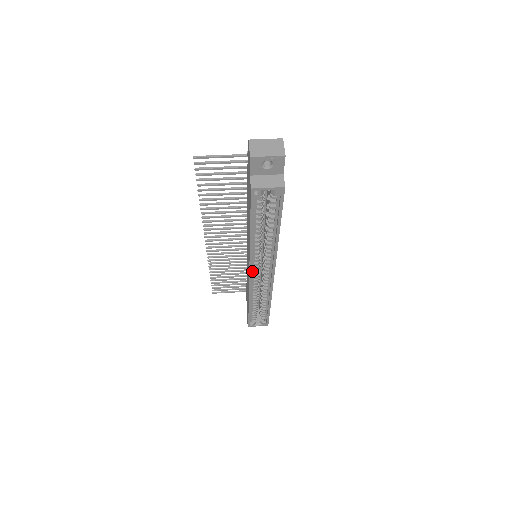
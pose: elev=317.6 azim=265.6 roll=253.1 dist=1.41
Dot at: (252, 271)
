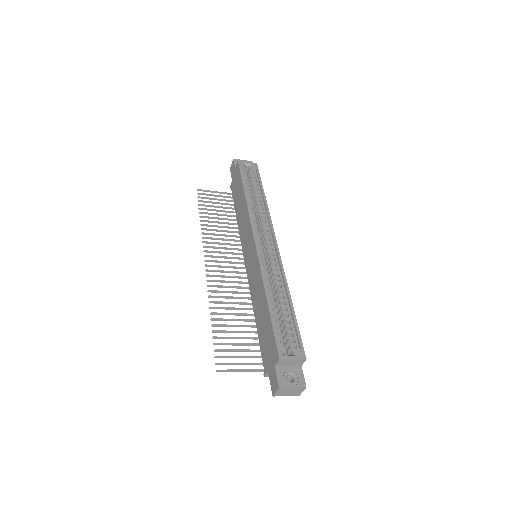
Dot at: (256, 241)
